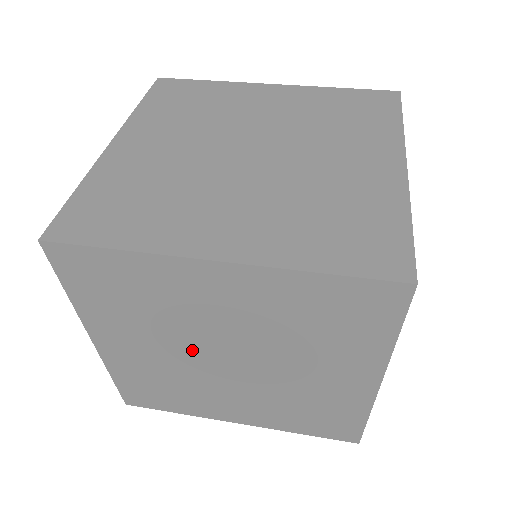
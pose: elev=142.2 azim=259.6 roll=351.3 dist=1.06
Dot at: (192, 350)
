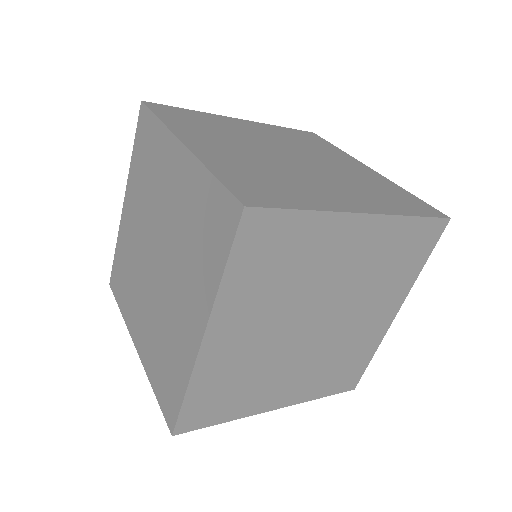
Dot at: (148, 234)
